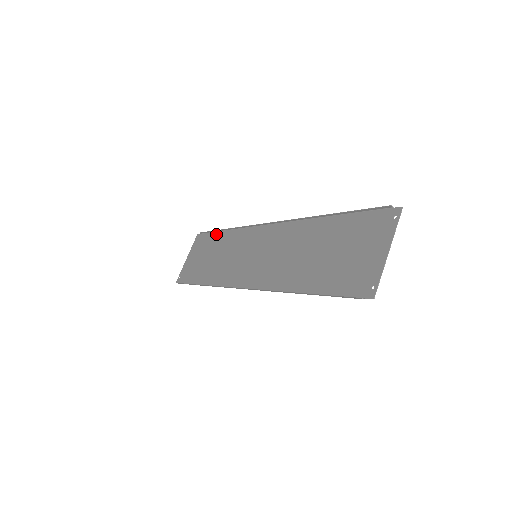
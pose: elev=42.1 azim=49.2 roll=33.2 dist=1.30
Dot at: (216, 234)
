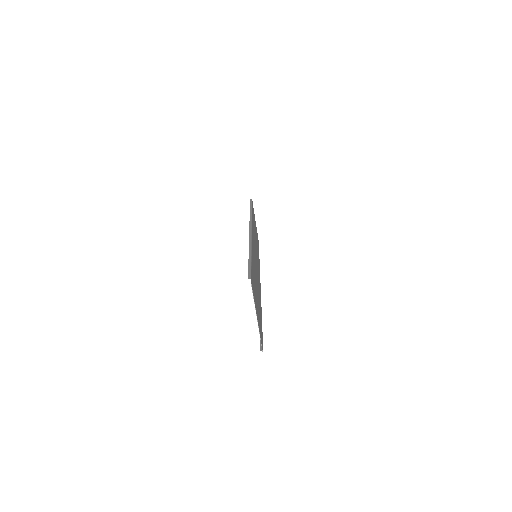
Dot at: (252, 210)
